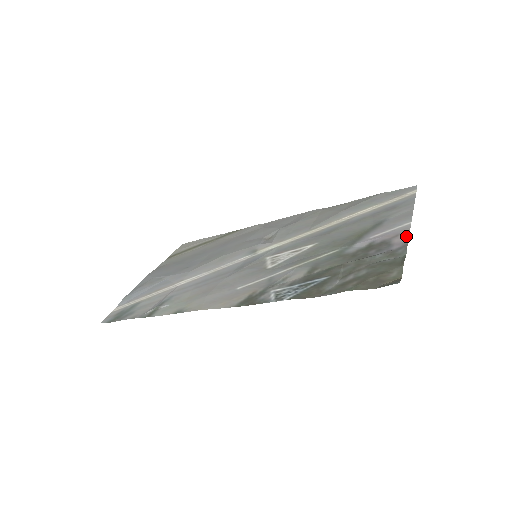
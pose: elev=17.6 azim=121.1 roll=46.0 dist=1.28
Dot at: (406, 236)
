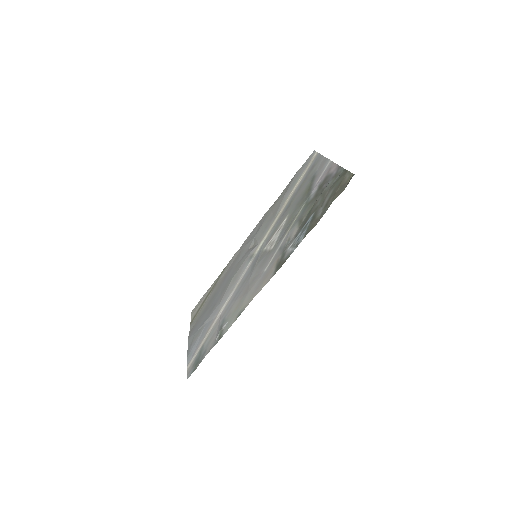
Dot at: (335, 165)
